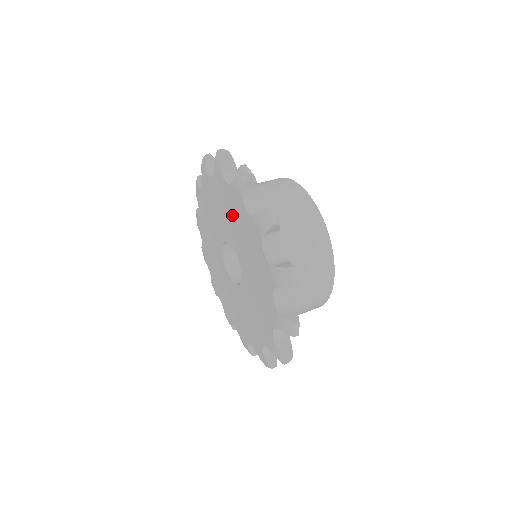
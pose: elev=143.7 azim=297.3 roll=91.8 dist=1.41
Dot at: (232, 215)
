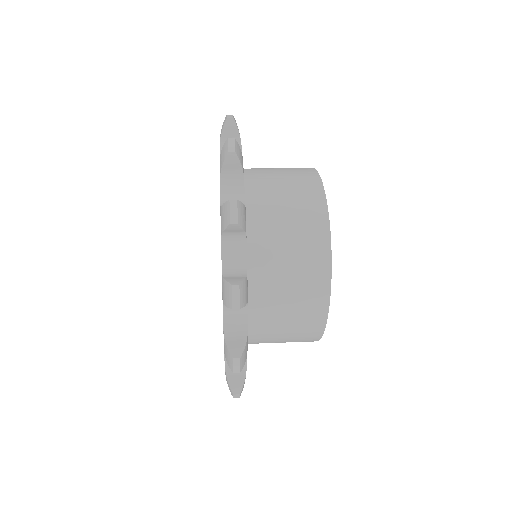
Dot at: occluded
